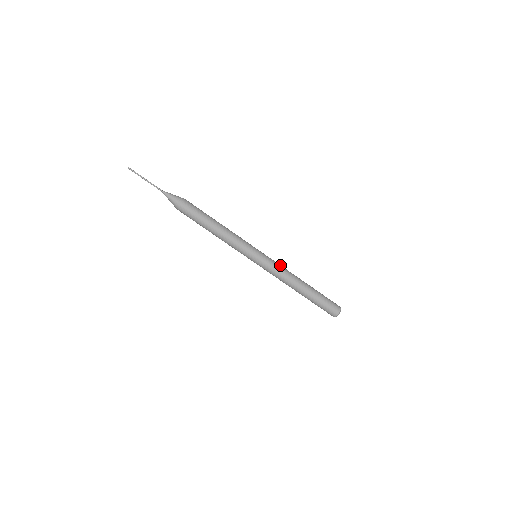
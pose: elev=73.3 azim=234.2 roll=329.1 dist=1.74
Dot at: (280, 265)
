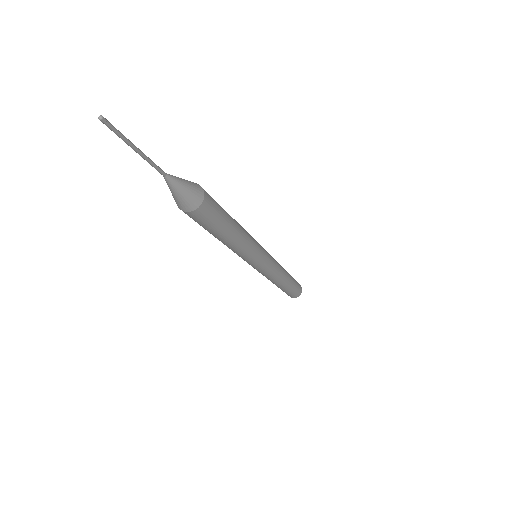
Dot at: (275, 272)
